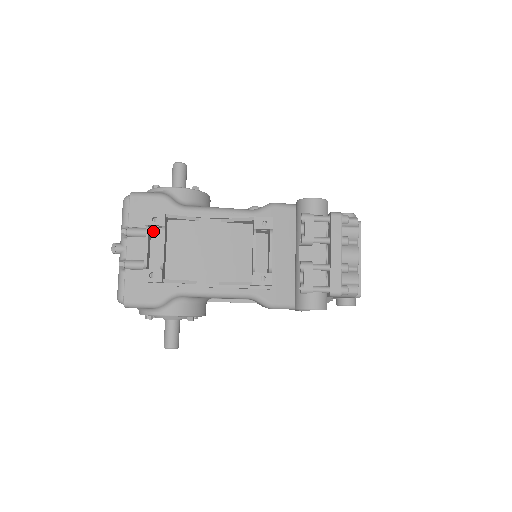
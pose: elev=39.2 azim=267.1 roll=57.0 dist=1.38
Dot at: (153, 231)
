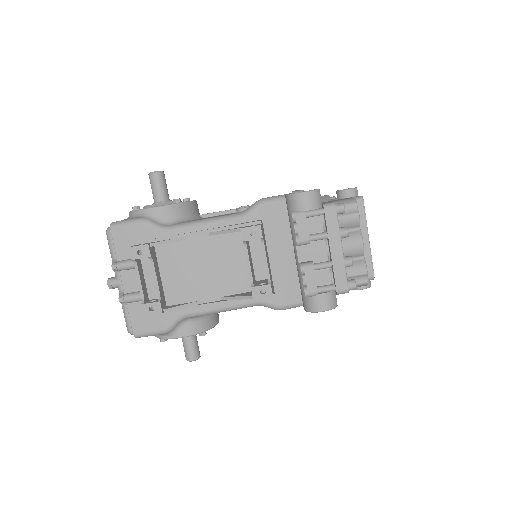
Dot at: (143, 260)
